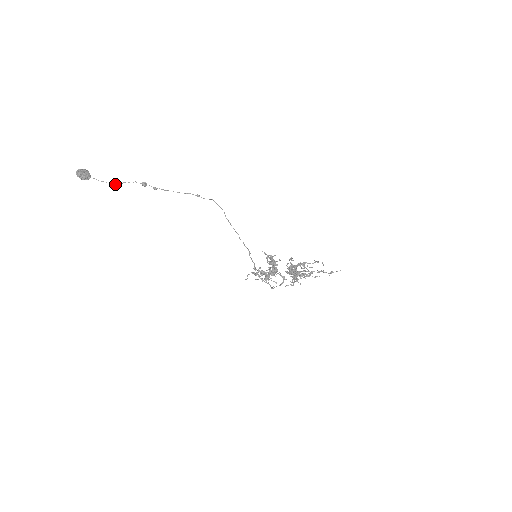
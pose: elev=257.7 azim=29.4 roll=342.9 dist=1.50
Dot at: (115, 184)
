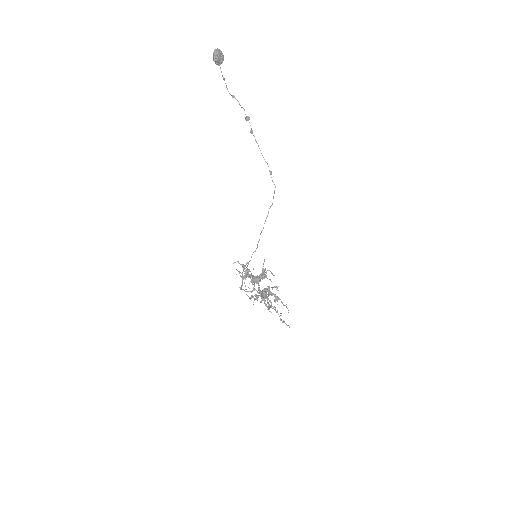
Dot at: occluded
